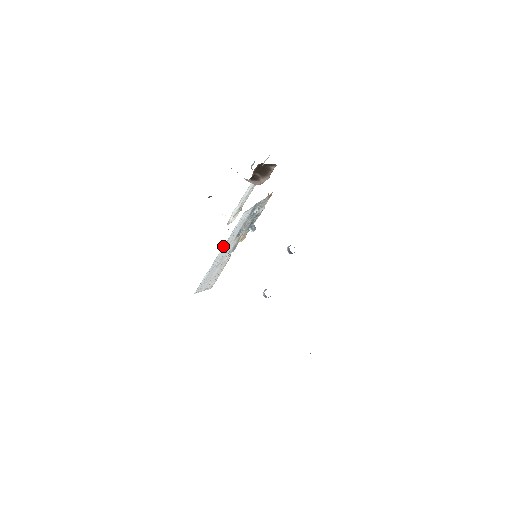
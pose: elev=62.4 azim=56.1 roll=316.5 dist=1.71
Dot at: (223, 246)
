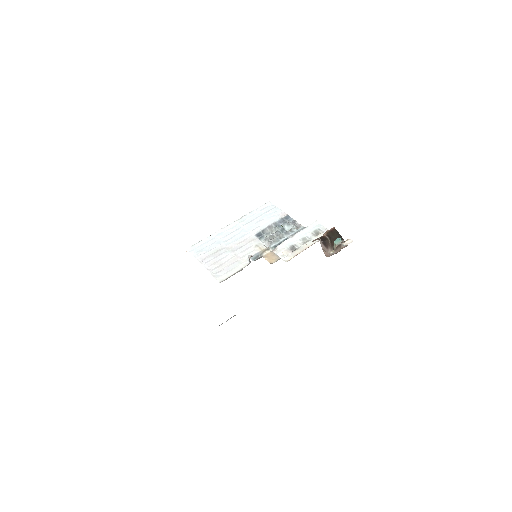
Dot at: (235, 221)
